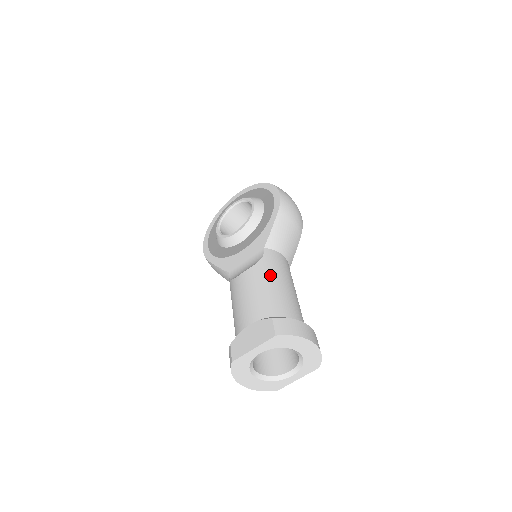
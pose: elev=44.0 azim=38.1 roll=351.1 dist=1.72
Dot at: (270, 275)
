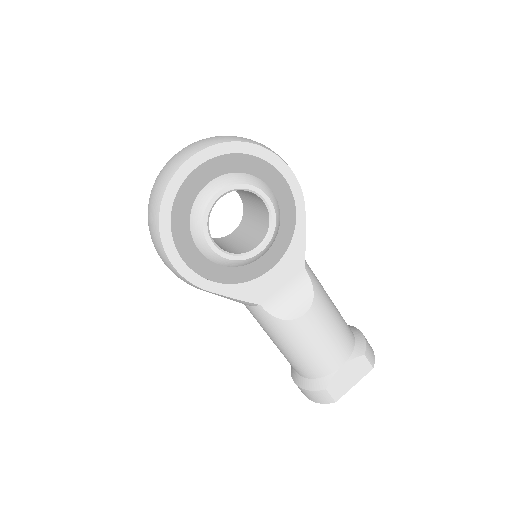
Dot at: (328, 302)
